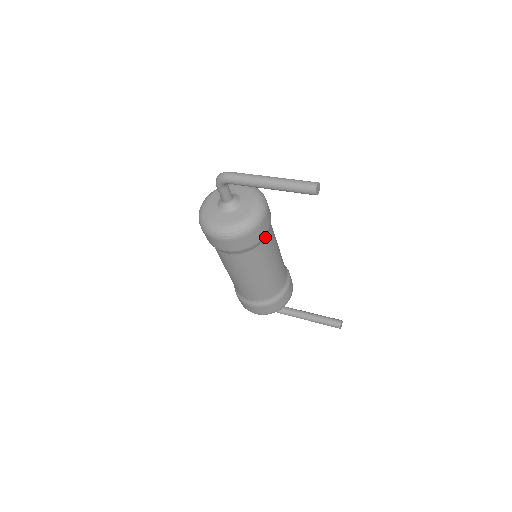
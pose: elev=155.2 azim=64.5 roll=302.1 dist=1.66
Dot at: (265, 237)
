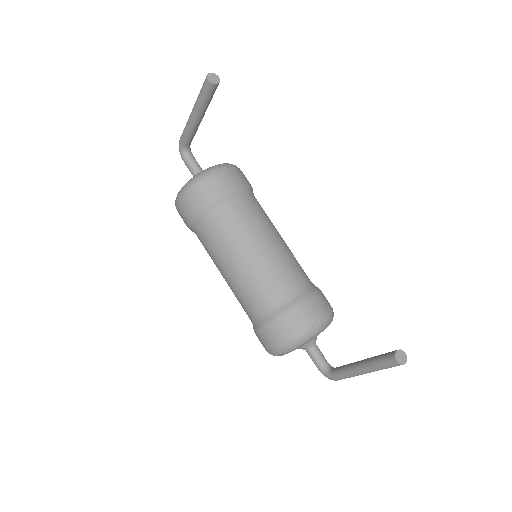
Dot at: (230, 199)
